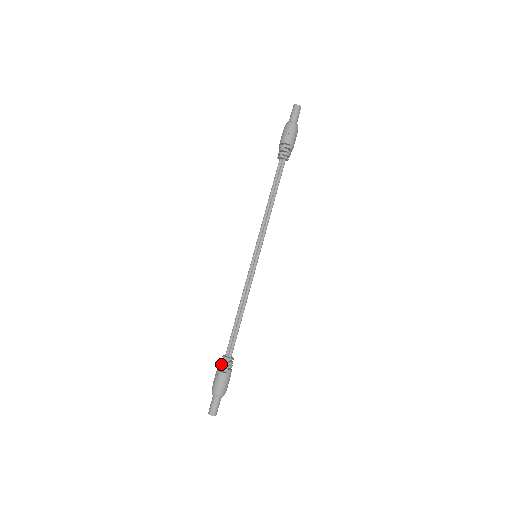
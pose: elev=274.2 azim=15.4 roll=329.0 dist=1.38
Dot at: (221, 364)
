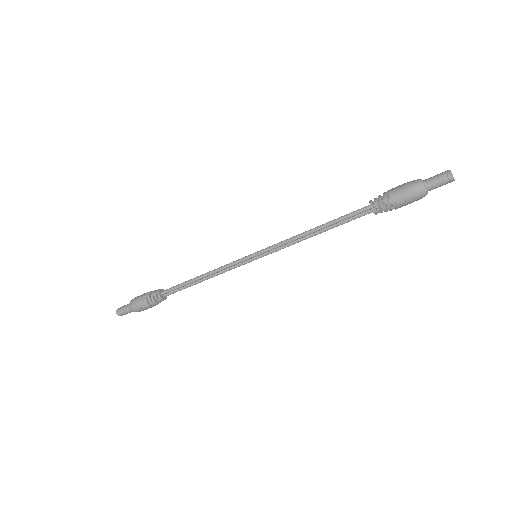
Dot at: (154, 302)
